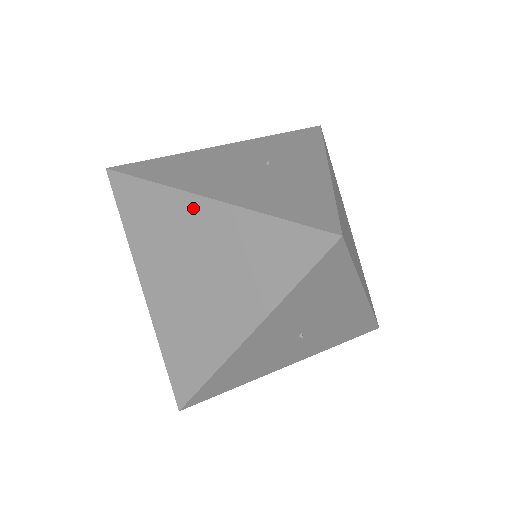
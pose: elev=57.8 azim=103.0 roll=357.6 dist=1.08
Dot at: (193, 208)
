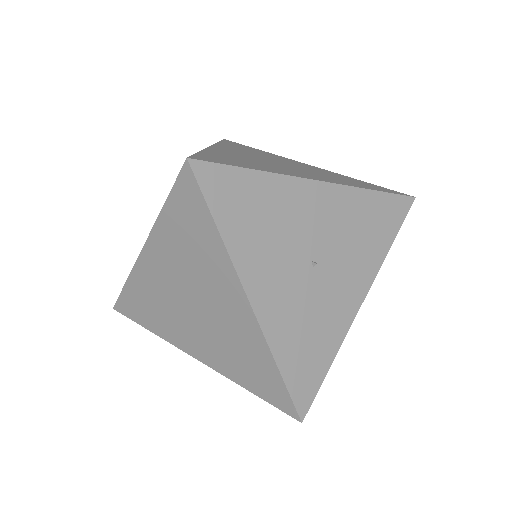
Dot at: (147, 265)
